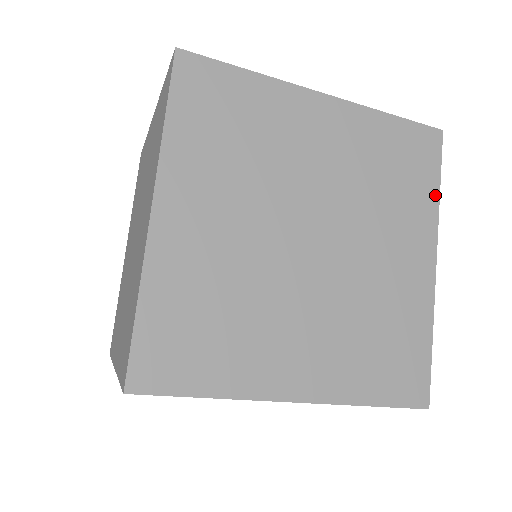
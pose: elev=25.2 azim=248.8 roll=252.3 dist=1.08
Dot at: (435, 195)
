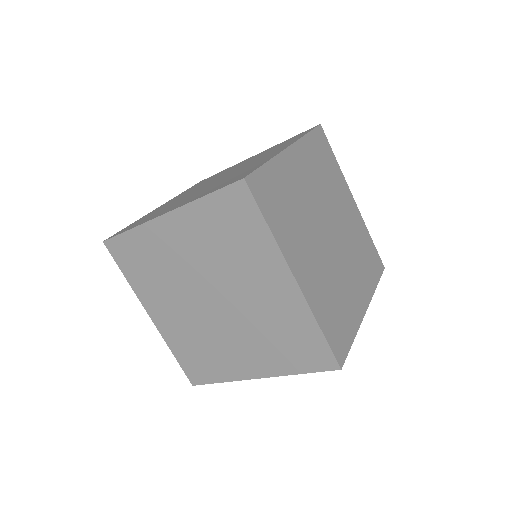
Dot at: (267, 233)
